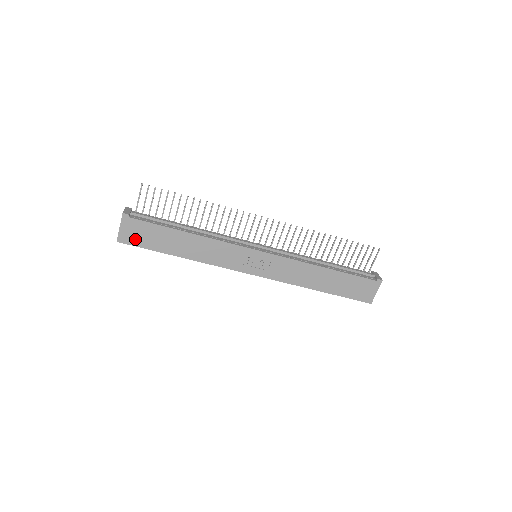
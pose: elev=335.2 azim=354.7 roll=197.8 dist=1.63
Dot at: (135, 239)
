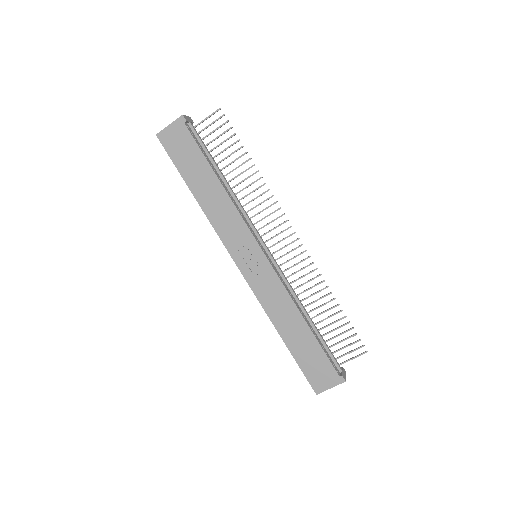
Dot at: (172, 146)
